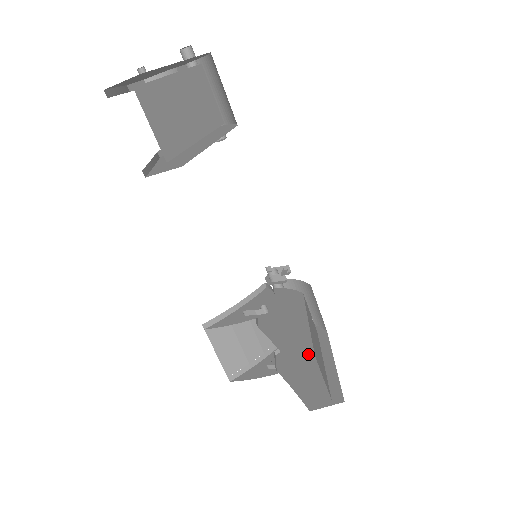
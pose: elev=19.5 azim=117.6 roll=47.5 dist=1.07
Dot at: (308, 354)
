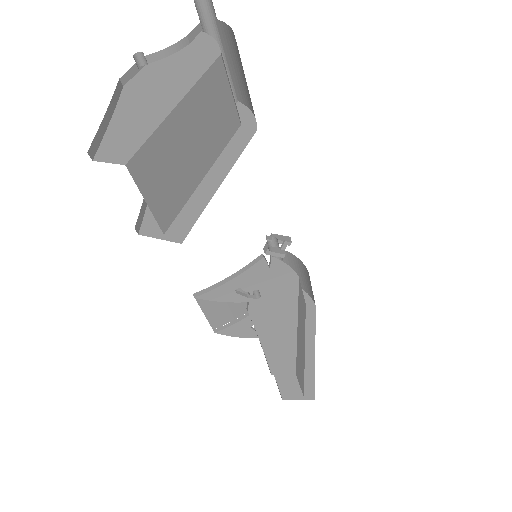
Dot at: (290, 369)
